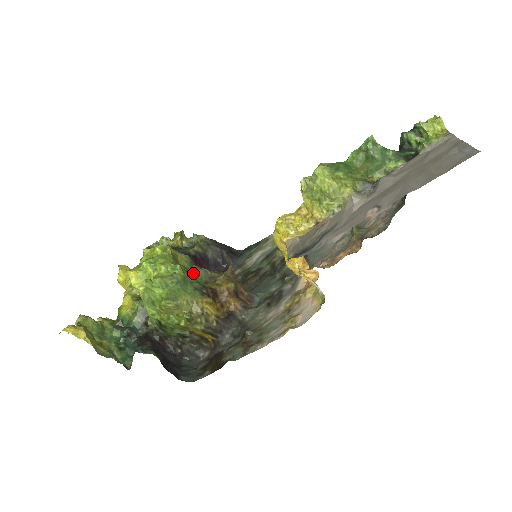
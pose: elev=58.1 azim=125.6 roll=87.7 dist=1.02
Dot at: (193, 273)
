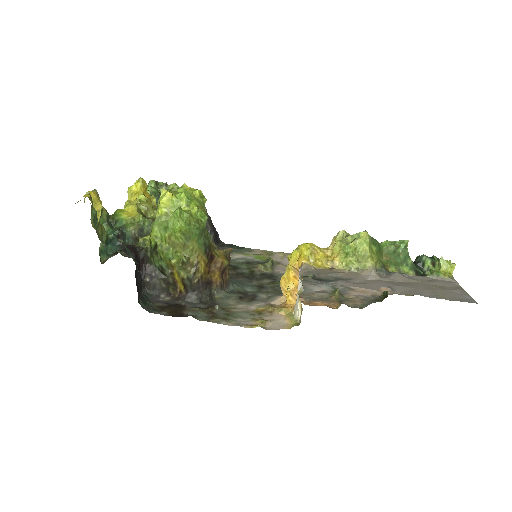
Dot at: occluded
